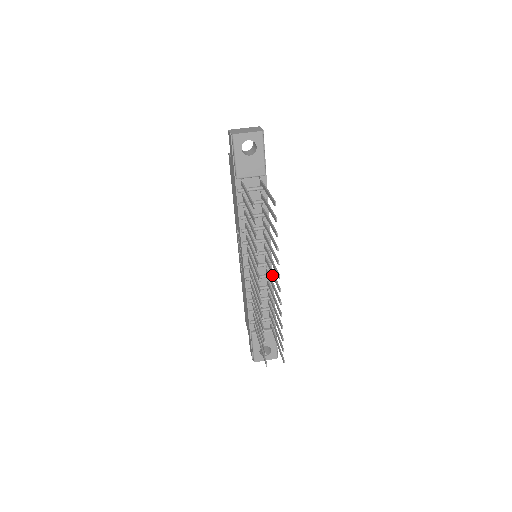
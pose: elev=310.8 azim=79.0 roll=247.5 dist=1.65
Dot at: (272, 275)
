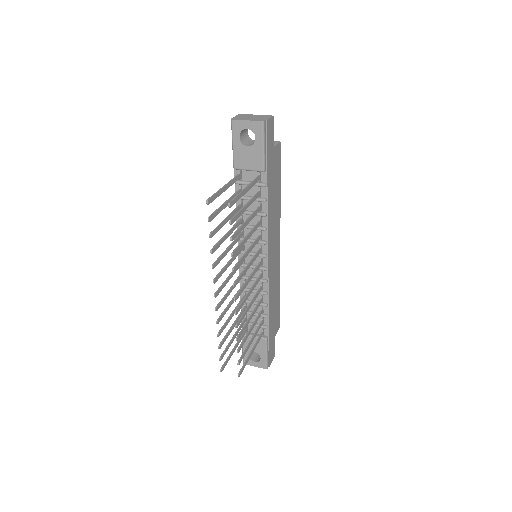
Dot at: (247, 281)
